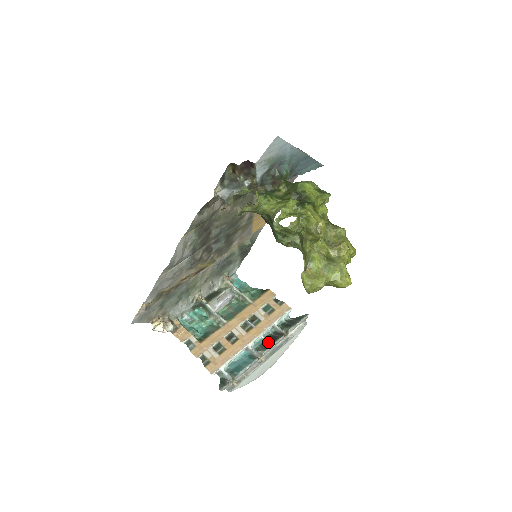
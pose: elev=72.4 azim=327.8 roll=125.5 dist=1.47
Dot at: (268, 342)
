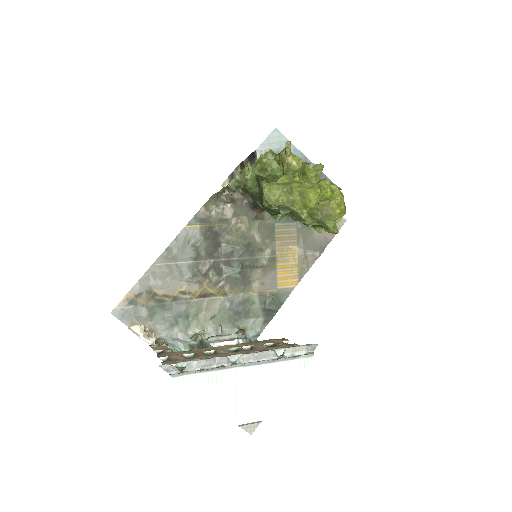
Dot at: occluded
